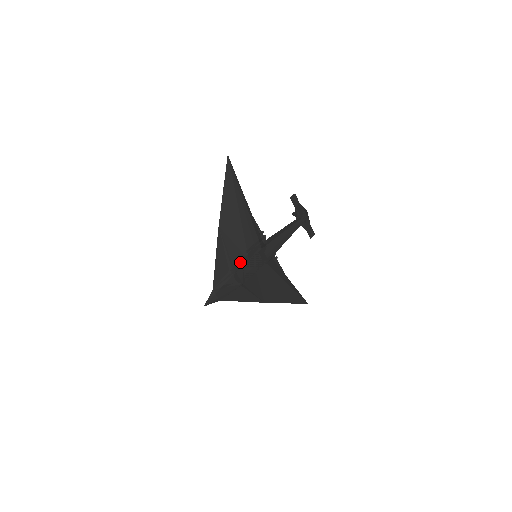
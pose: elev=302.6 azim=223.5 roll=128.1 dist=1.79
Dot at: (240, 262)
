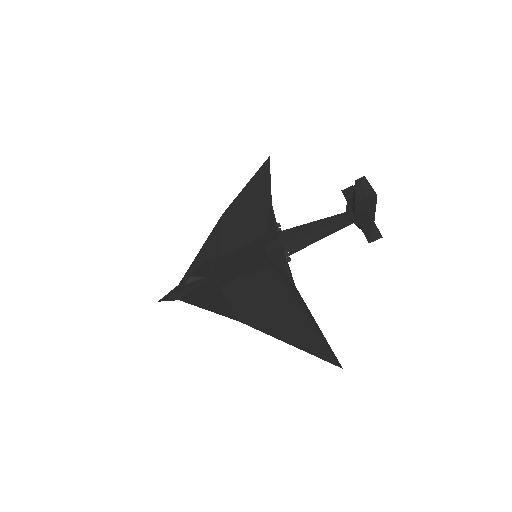
Dot at: occluded
